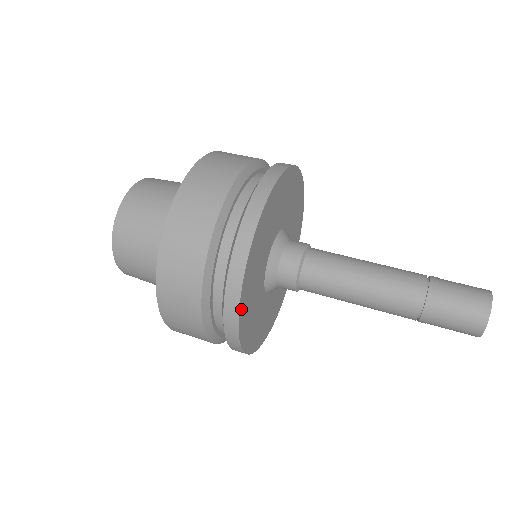
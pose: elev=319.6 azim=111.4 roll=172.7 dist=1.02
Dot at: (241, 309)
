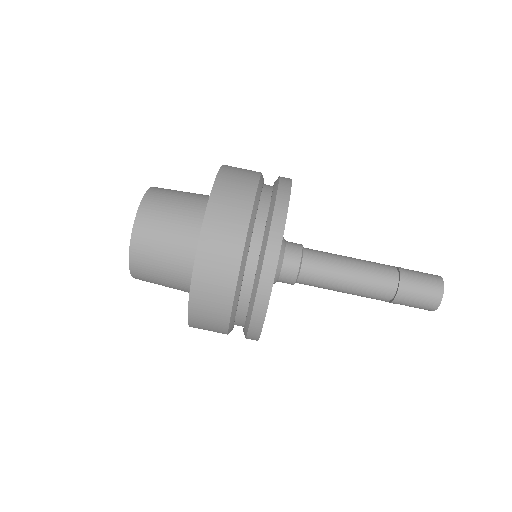
Dot at: occluded
